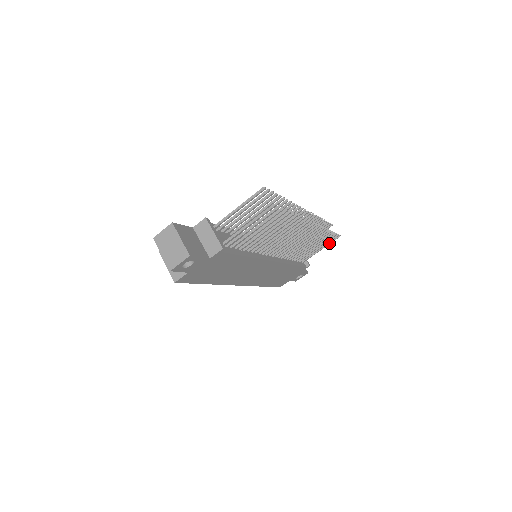
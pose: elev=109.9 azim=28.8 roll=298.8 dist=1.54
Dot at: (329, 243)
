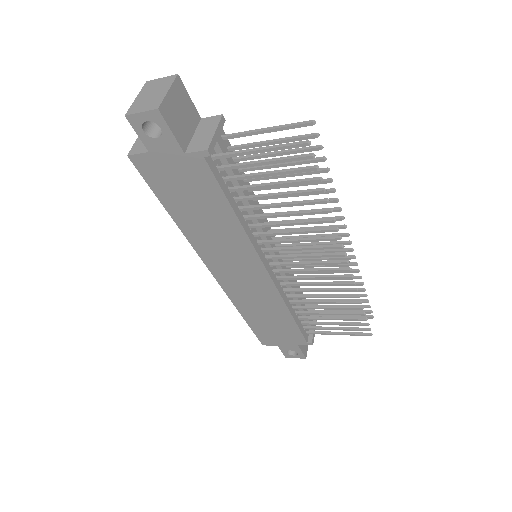
Dot at: (353, 333)
